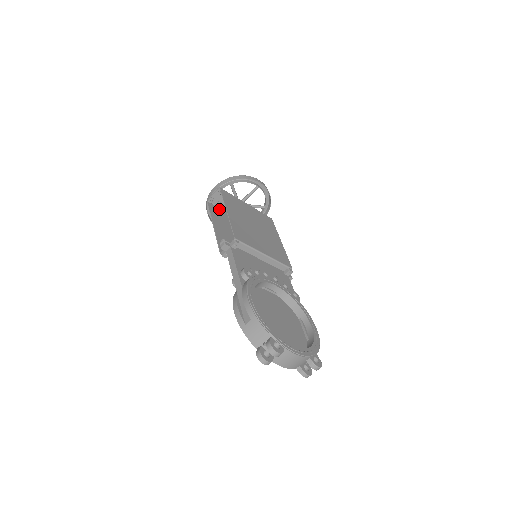
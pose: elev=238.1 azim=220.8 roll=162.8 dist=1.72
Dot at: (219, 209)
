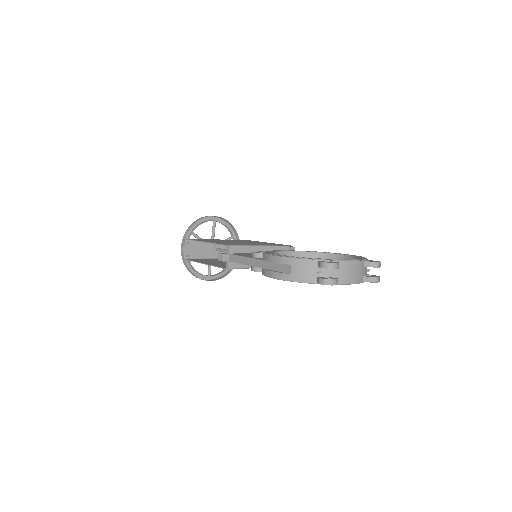
Dot at: occluded
